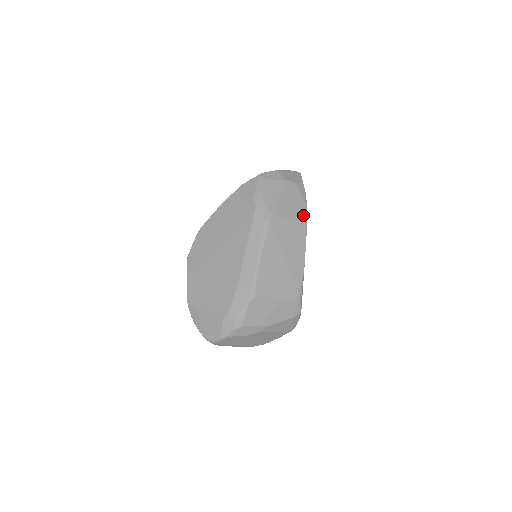
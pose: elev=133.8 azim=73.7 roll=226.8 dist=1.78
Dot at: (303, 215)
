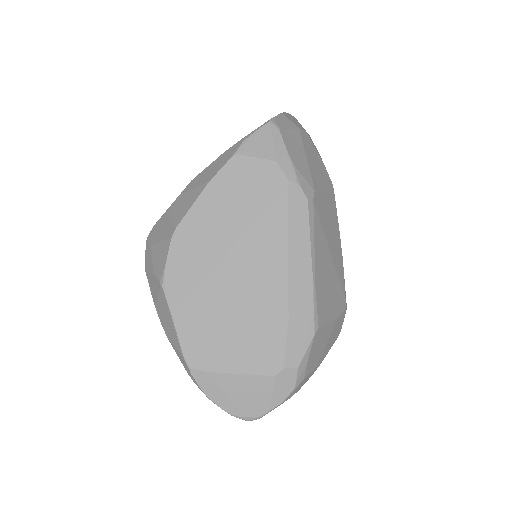
Dot at: (329, 182)
